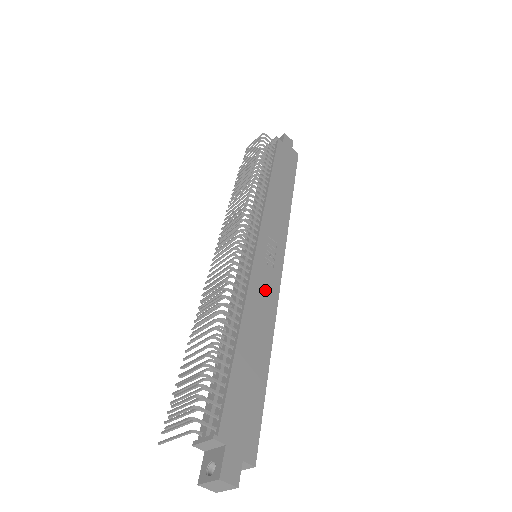
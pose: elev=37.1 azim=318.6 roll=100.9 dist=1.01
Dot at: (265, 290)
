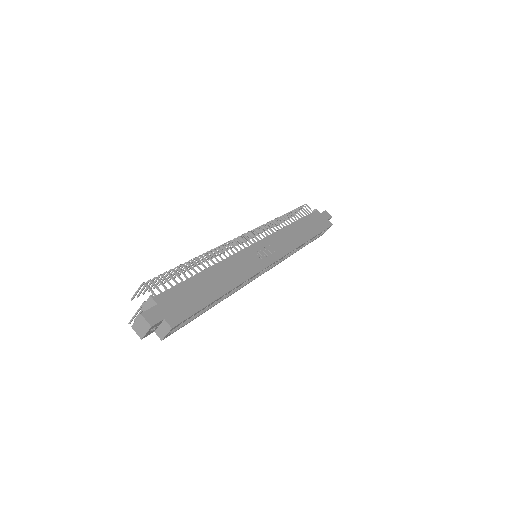
Dot at: (246, 265)
